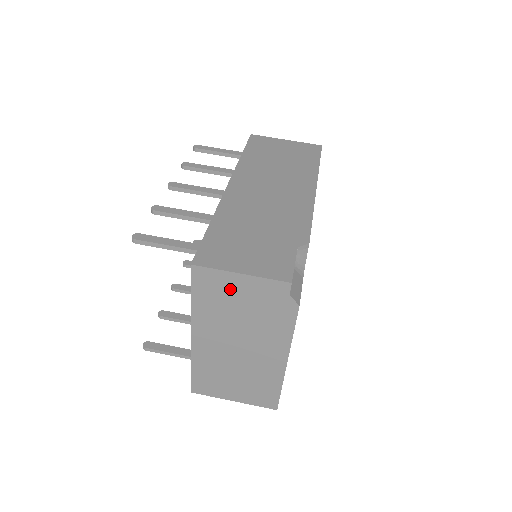
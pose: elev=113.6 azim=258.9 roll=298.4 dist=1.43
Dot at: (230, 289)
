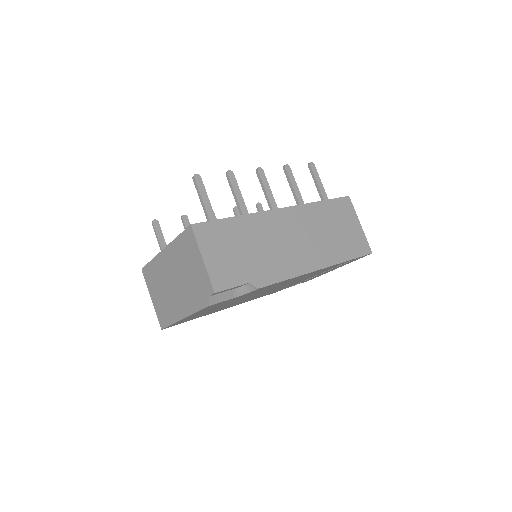
Dot at: (193, 257)
